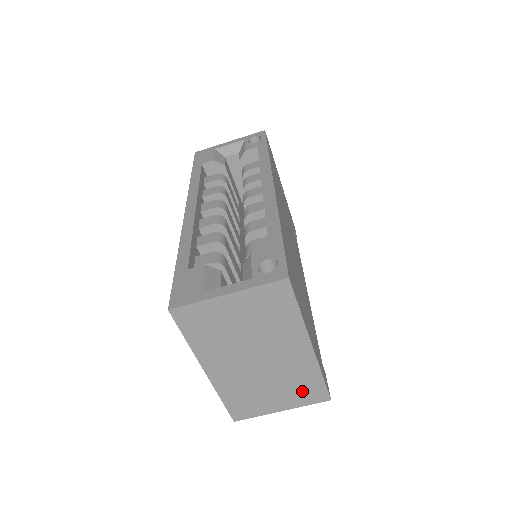
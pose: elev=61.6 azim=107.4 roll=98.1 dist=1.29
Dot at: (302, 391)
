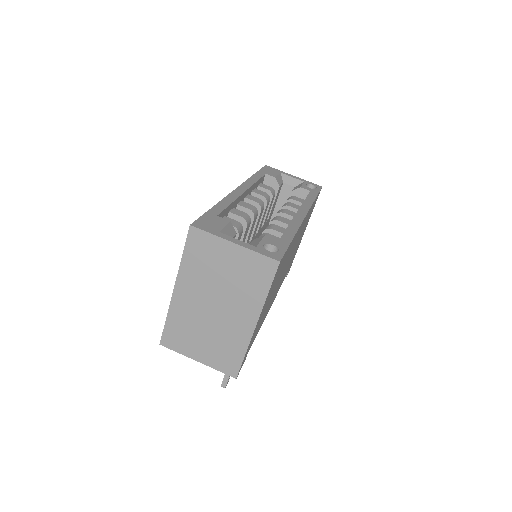
Dot at: (223, 355)
